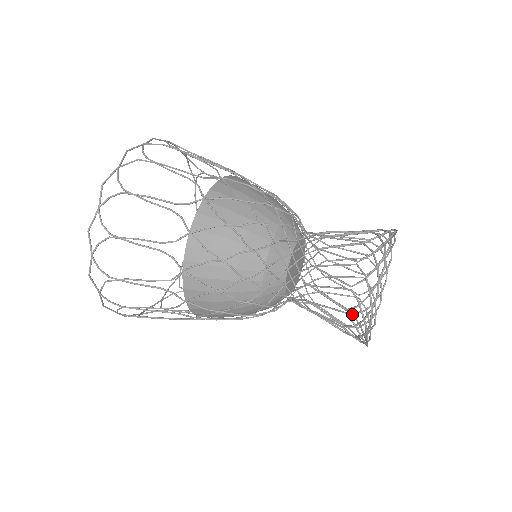
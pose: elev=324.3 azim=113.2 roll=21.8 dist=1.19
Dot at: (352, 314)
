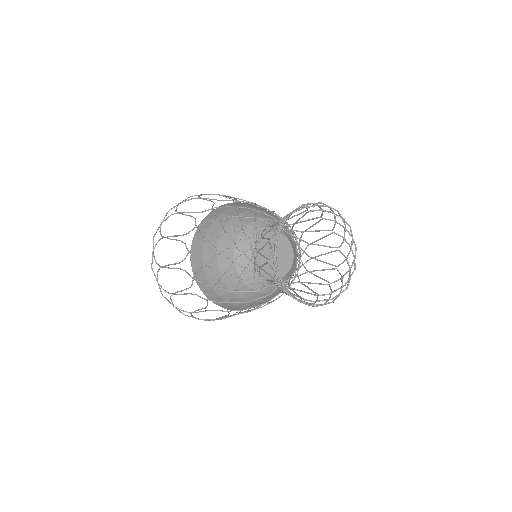
Dot at: (328, 284)
